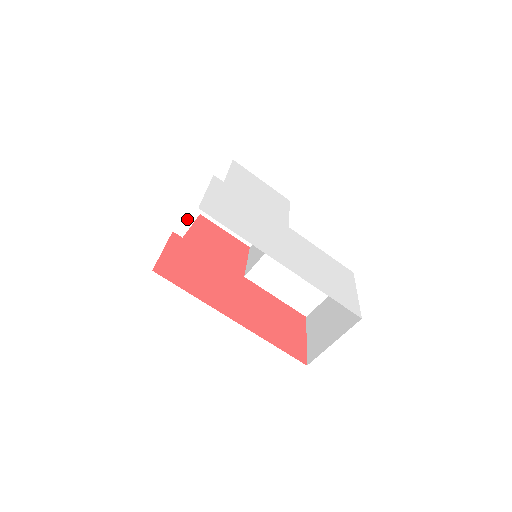
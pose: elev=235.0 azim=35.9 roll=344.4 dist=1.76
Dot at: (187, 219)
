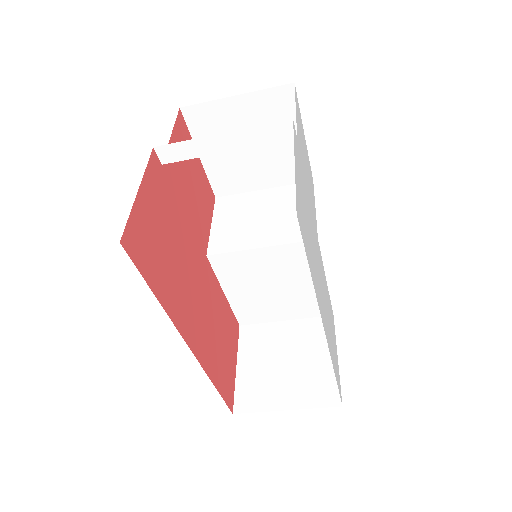
Dot at: (193, 146)
